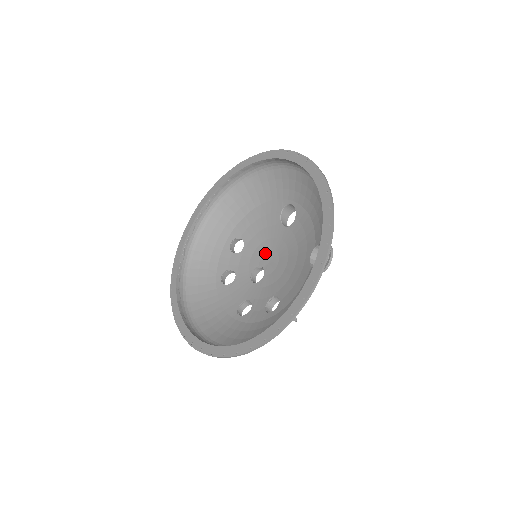
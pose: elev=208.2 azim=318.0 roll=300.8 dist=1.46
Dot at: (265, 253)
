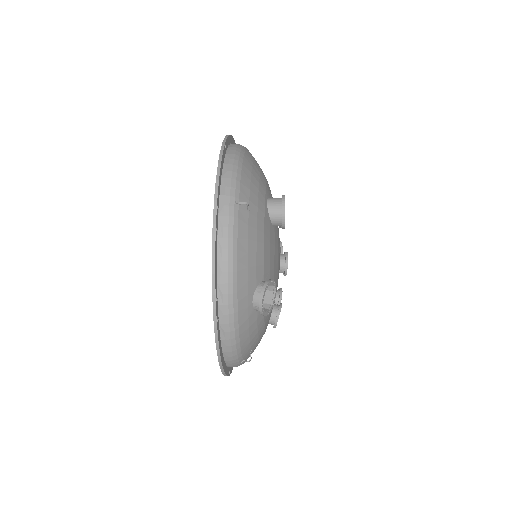
Dot at: occluded
